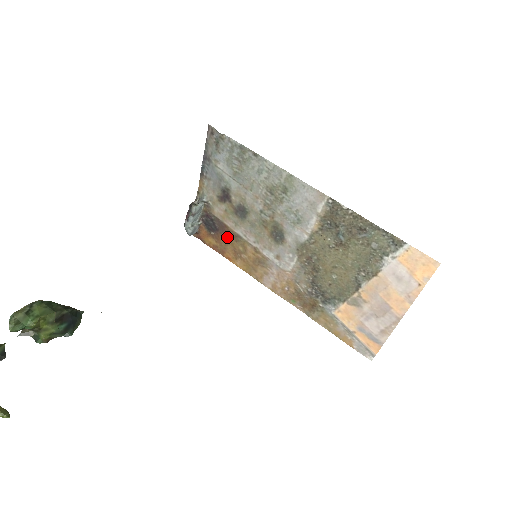
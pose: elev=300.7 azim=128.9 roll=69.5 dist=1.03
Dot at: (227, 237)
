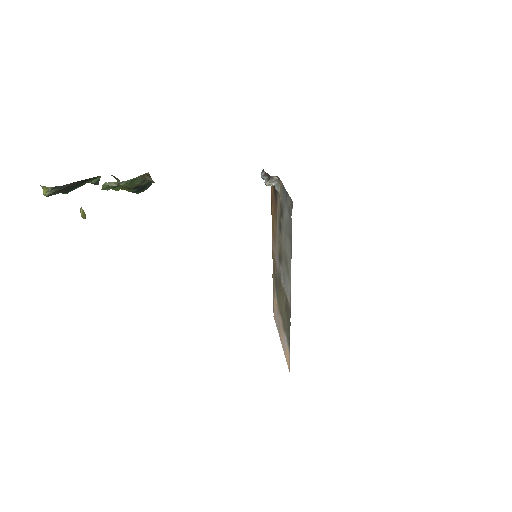
Dot at: (275, 207)
